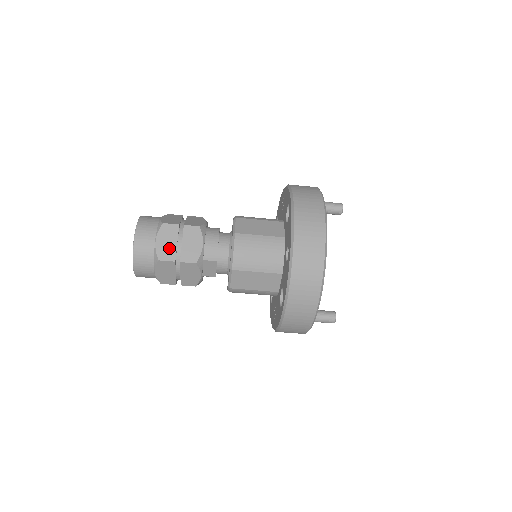
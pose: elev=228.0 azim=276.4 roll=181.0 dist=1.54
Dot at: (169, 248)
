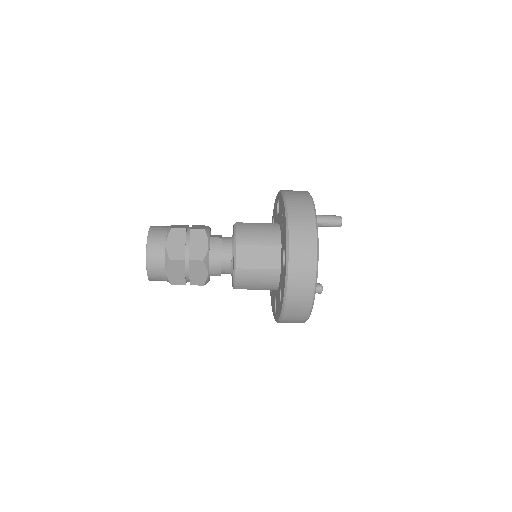
Dot at: (179, 277)
